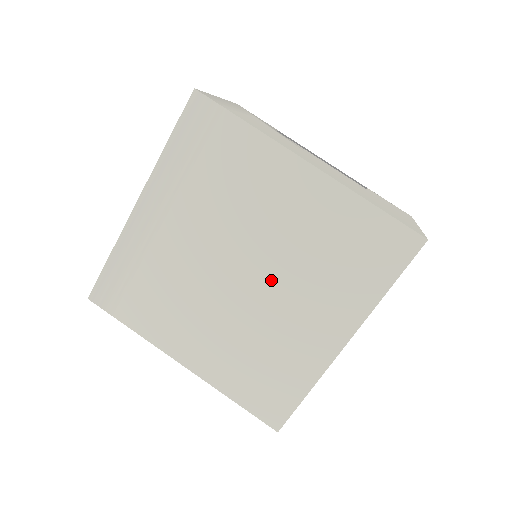
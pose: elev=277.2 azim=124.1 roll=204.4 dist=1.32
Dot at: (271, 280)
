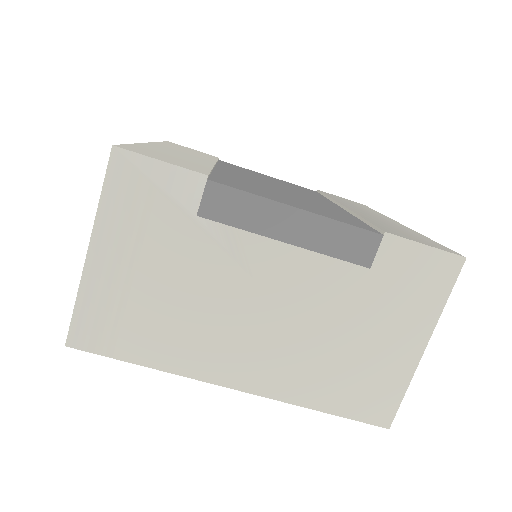
Dot at: occluded
